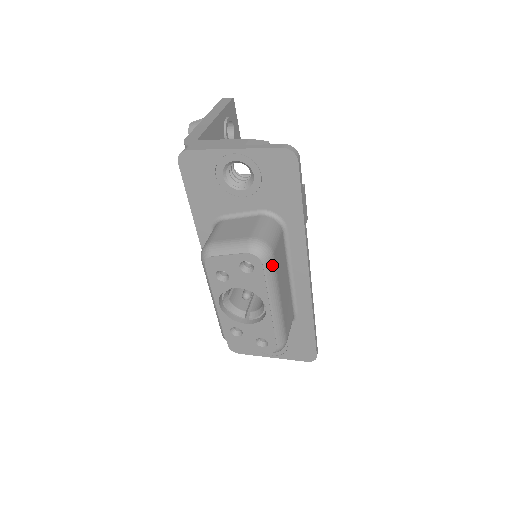
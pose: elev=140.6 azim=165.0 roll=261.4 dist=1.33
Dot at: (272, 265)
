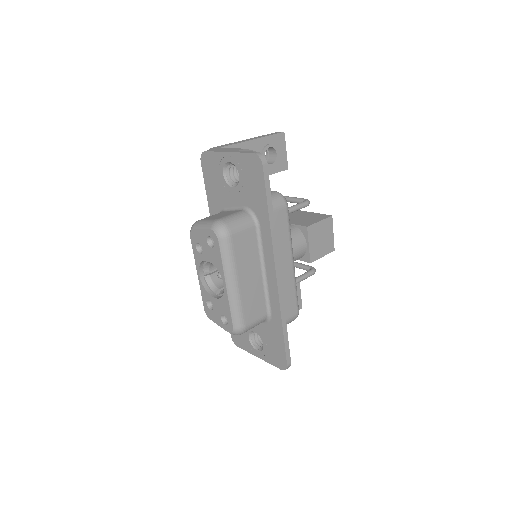
Dot at: (228, 245)
